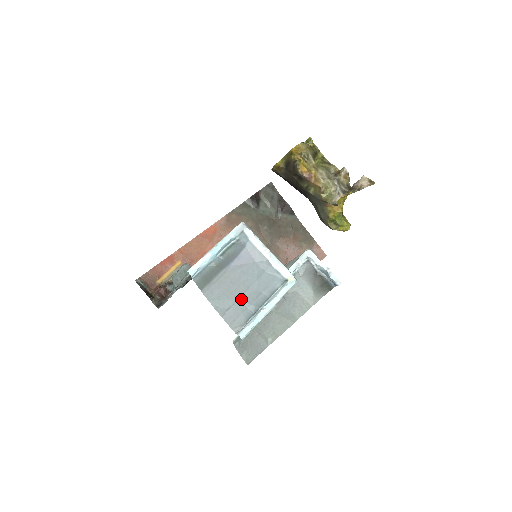
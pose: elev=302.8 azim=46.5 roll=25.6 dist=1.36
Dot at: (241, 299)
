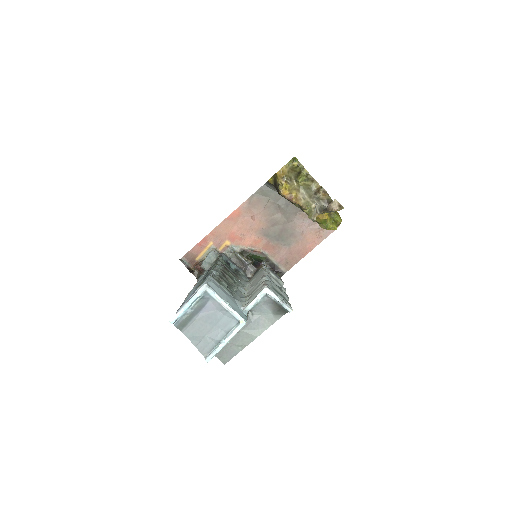
Dot at: (208, 335)
